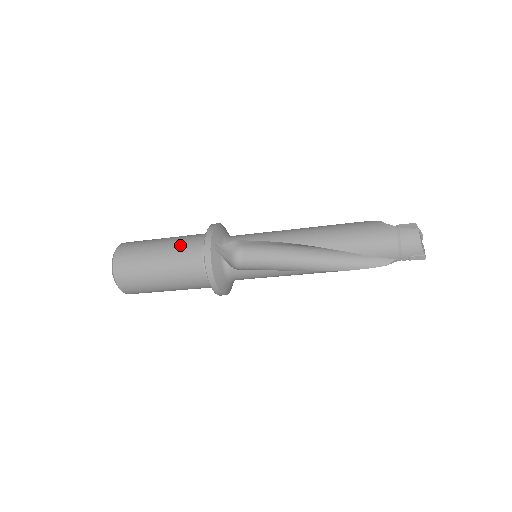
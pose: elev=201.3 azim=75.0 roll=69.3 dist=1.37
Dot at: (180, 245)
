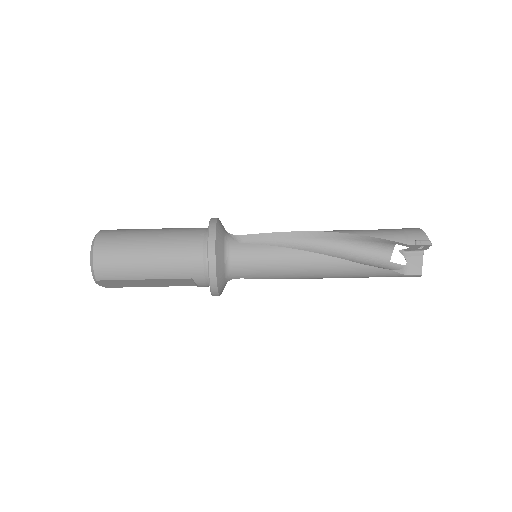
Dot at: occluded
